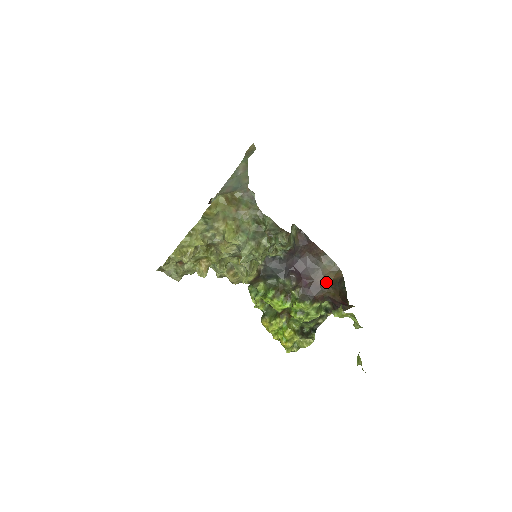
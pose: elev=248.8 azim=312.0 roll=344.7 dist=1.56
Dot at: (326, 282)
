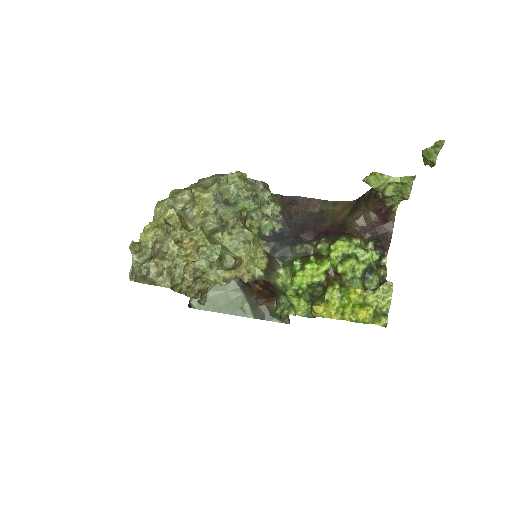
Dot at: (345, 216)
